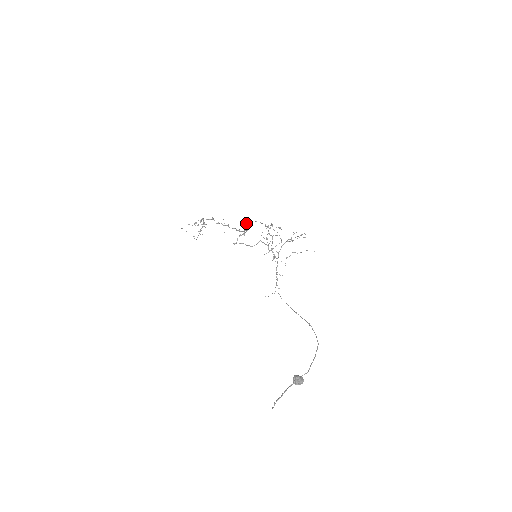
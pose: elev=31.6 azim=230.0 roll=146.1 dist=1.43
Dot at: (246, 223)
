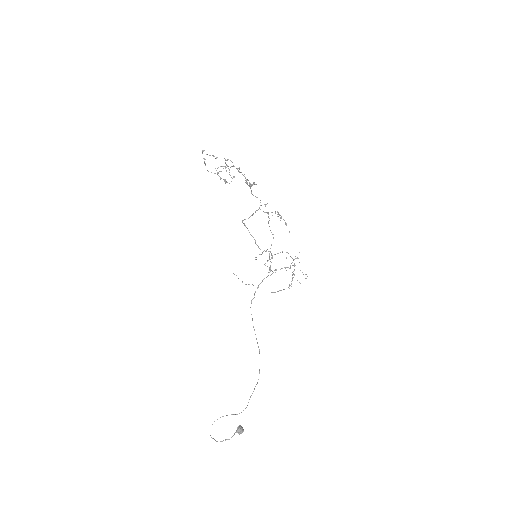
Dot at: occluded
